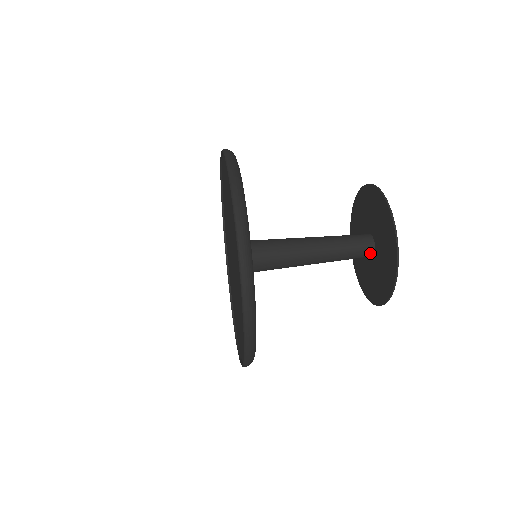
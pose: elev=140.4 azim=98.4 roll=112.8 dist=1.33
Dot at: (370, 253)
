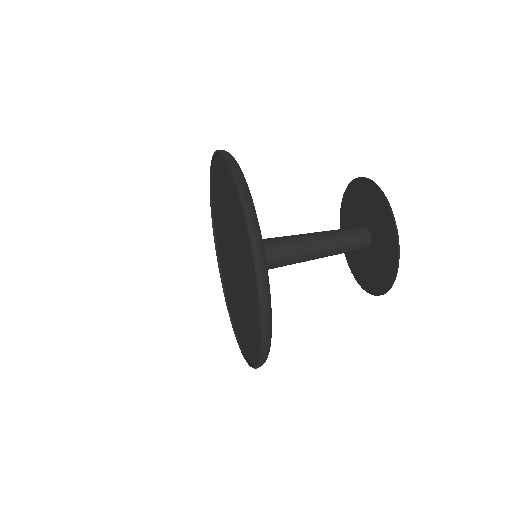
Dot at: (367, 240)
